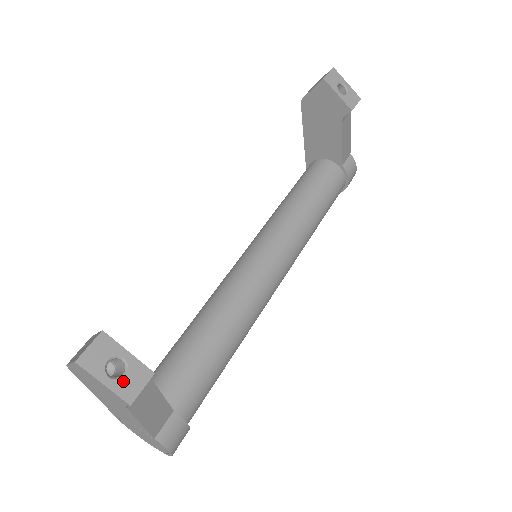
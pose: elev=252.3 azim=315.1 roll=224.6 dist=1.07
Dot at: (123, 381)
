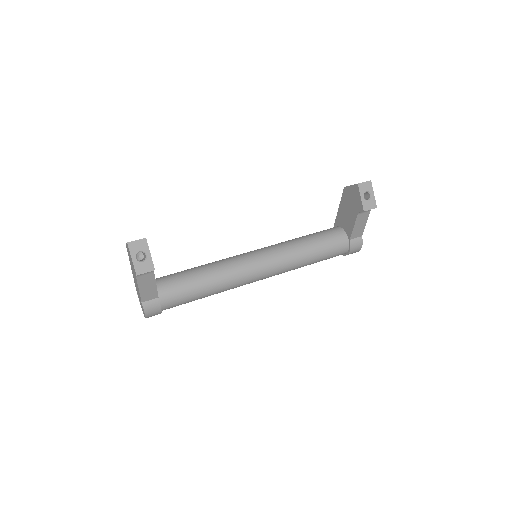
Dot at: (140, 264)
